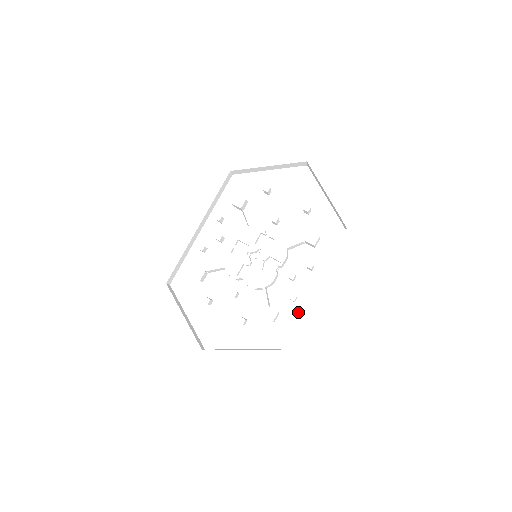
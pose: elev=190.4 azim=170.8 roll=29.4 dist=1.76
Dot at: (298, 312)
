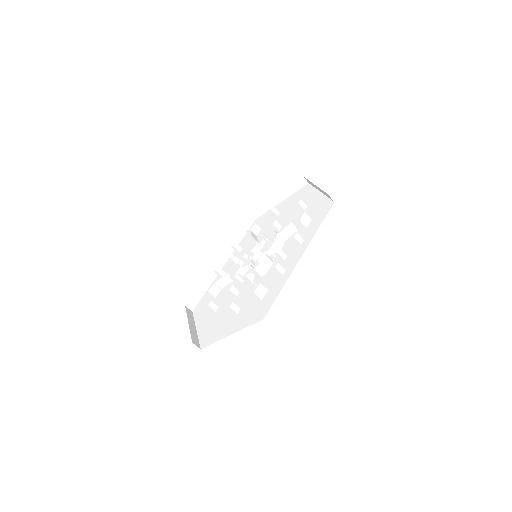
Dot at: (284, 281)
